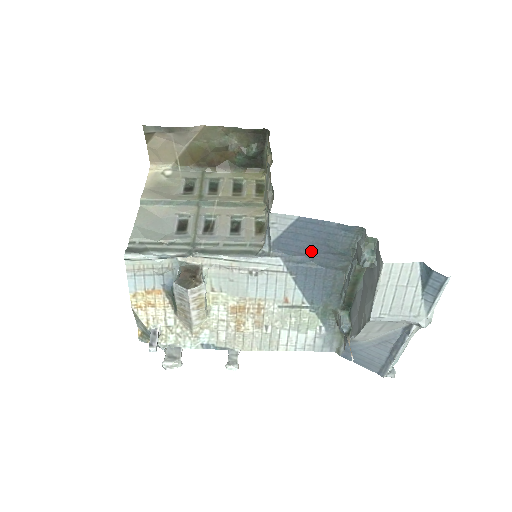
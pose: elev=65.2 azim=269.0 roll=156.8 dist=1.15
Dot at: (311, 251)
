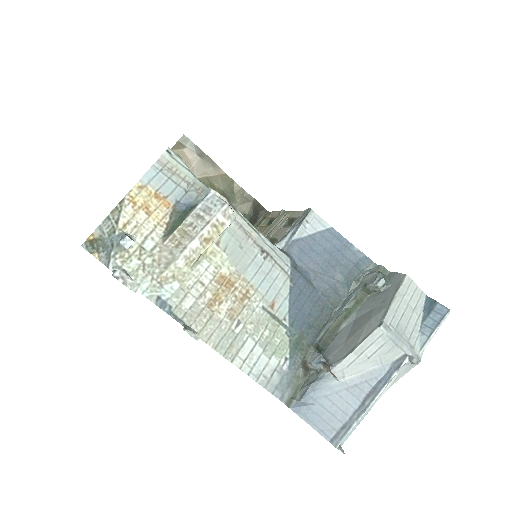
Dot at: (318, 269)
